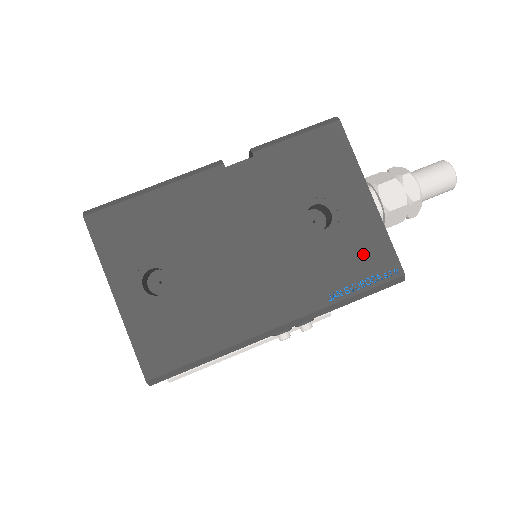
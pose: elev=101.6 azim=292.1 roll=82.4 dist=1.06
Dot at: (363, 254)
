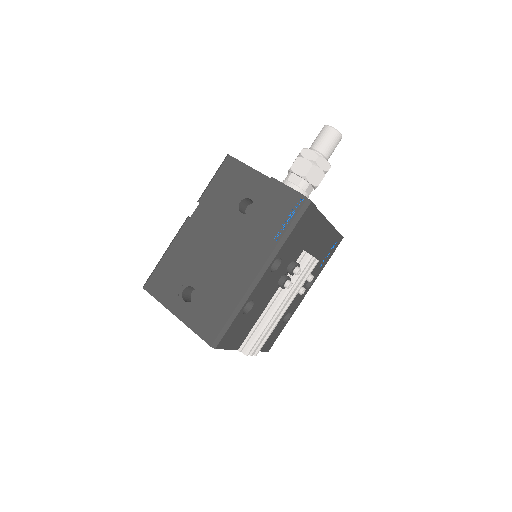
Dot at: (278, 206)
